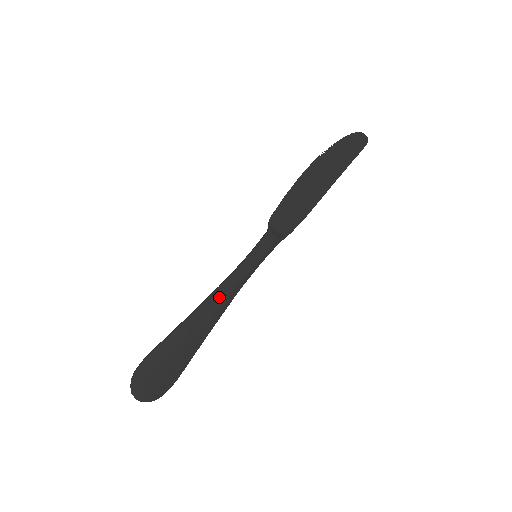
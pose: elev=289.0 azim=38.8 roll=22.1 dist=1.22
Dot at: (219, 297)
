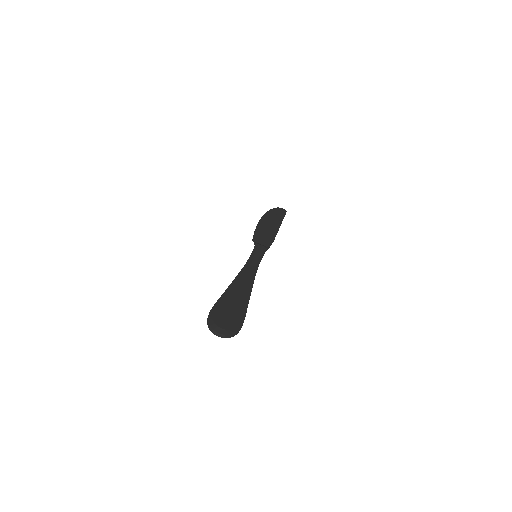
Dot at: (245, 273)
